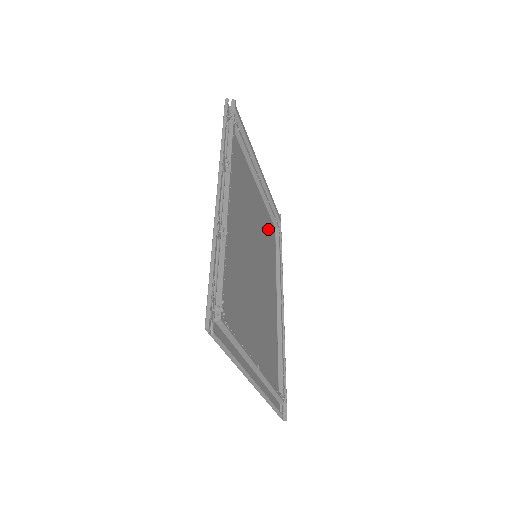
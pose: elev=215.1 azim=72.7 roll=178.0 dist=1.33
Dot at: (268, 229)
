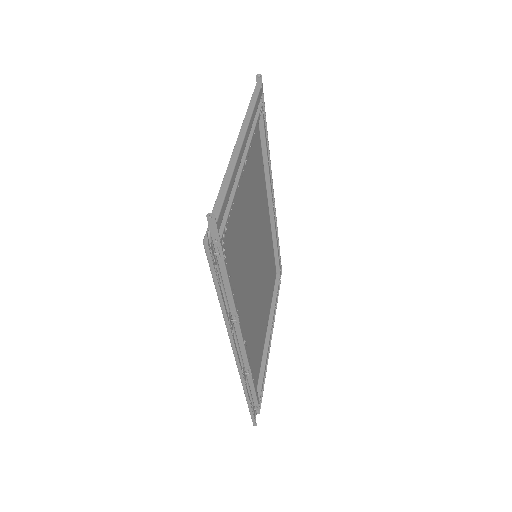
Dot at: (254, 156)
